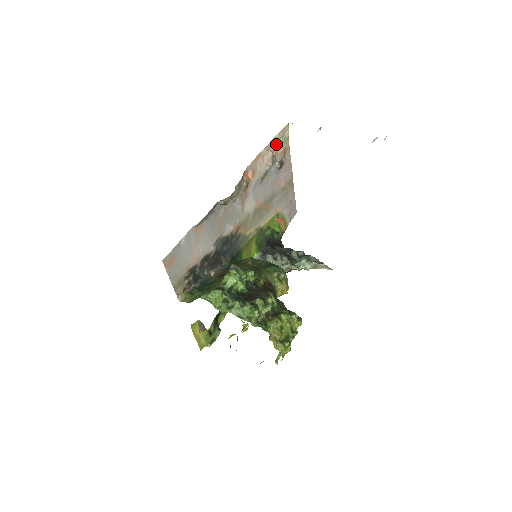
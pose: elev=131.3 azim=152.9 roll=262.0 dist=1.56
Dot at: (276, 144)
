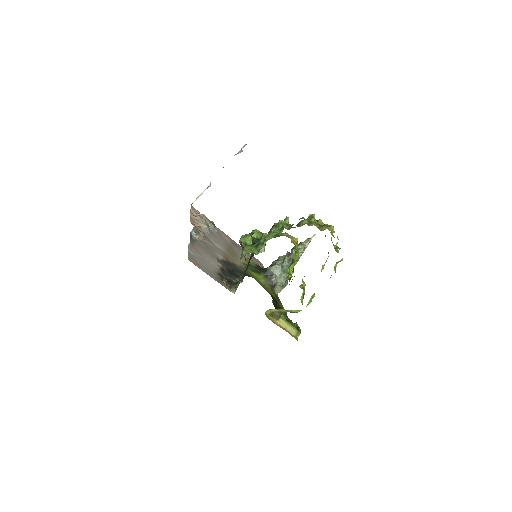
Dot at: occluded
